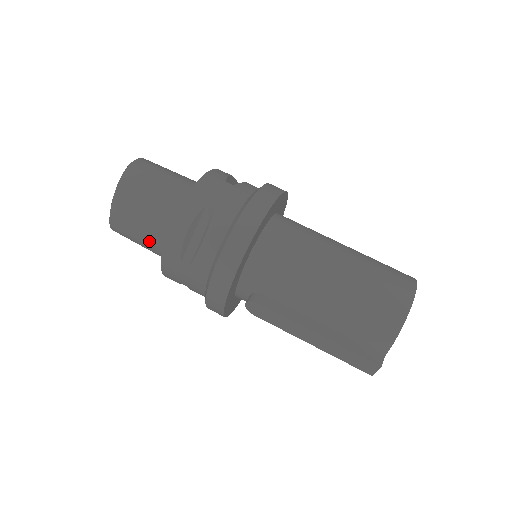
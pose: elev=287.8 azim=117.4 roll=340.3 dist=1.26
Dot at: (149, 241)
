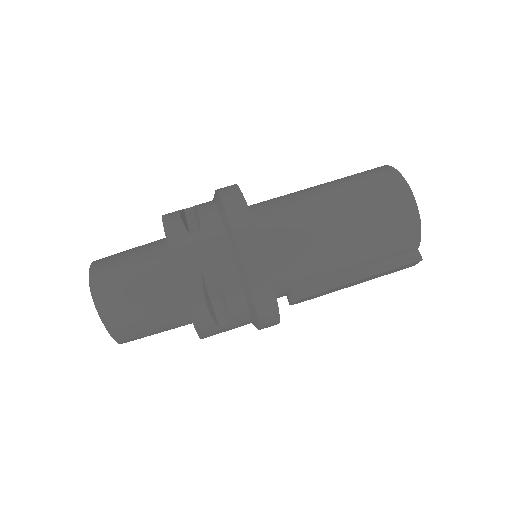
Dot at: (168, 328)
